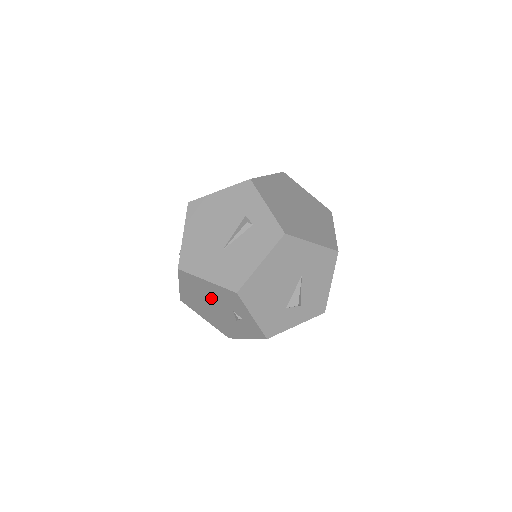
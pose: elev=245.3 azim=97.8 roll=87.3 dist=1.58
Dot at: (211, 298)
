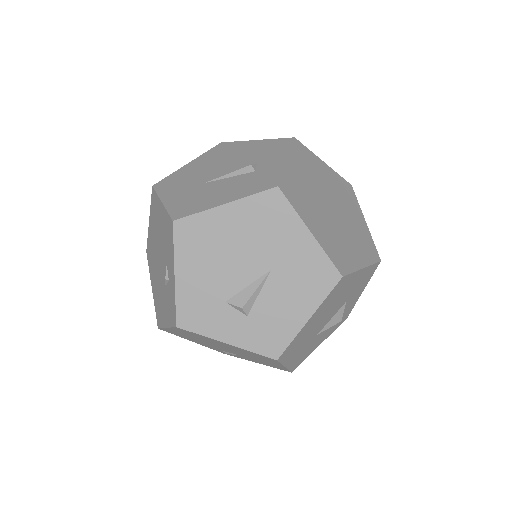
Dot at: (160, 240)
